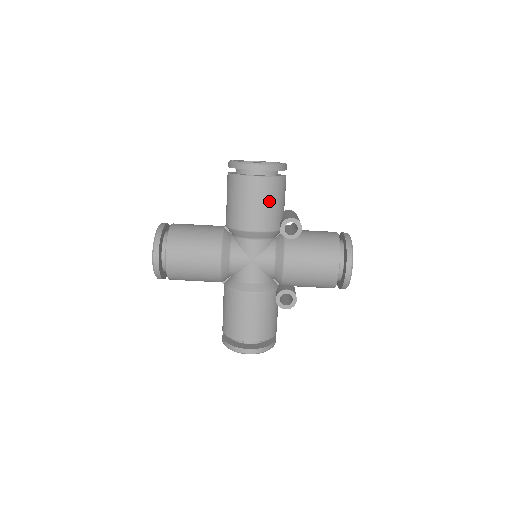
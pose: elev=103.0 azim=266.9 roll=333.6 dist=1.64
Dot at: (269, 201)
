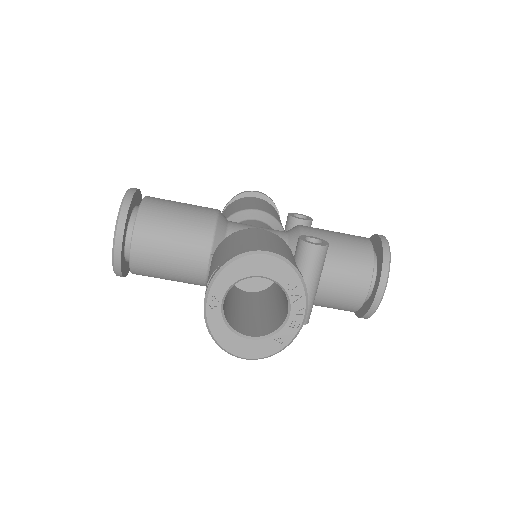
Dot at: occluded
